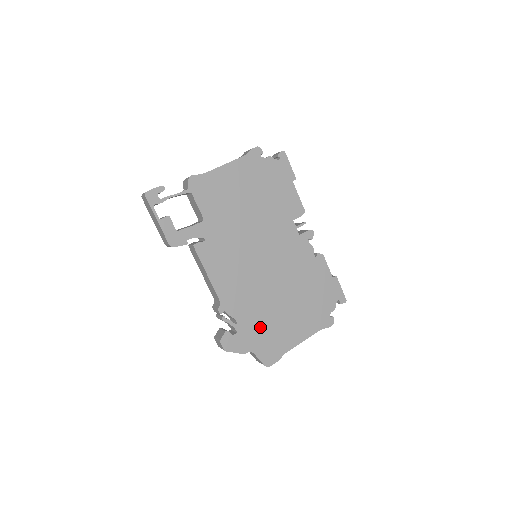
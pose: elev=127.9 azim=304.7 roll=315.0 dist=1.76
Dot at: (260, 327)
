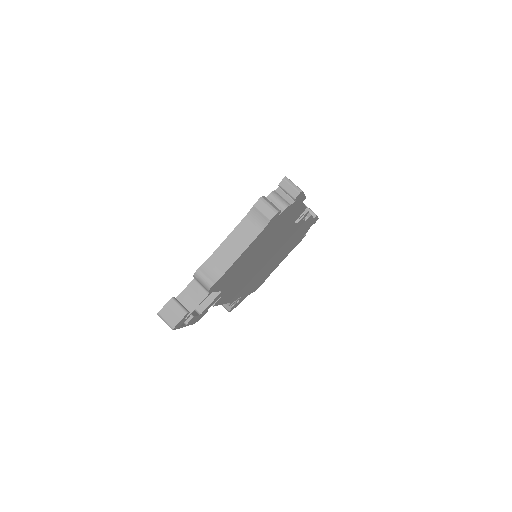
Dot at: occluded
